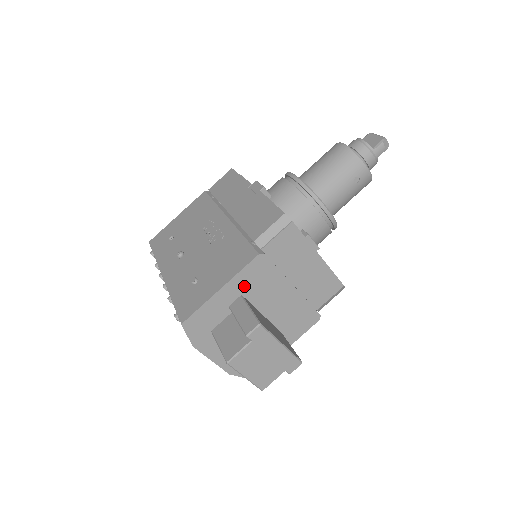
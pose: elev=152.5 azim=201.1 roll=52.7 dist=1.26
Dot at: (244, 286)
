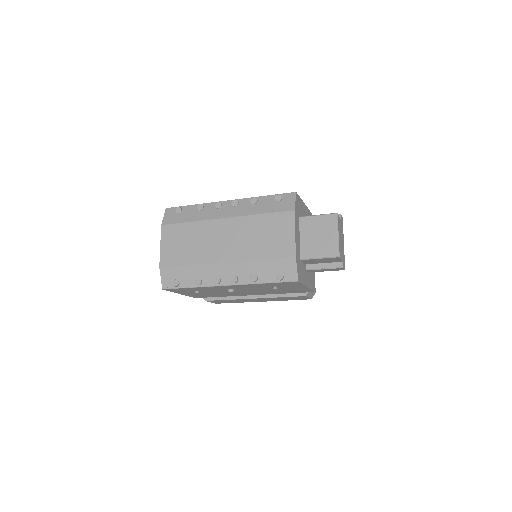
Dot at: occluded
